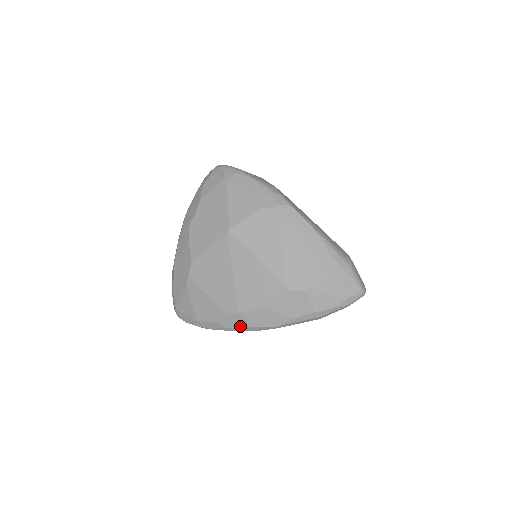
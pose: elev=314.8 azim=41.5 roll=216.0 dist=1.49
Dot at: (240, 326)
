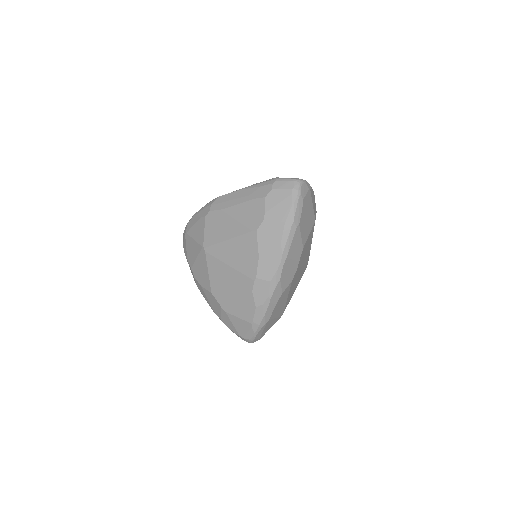
Dot at: (267, 289)
